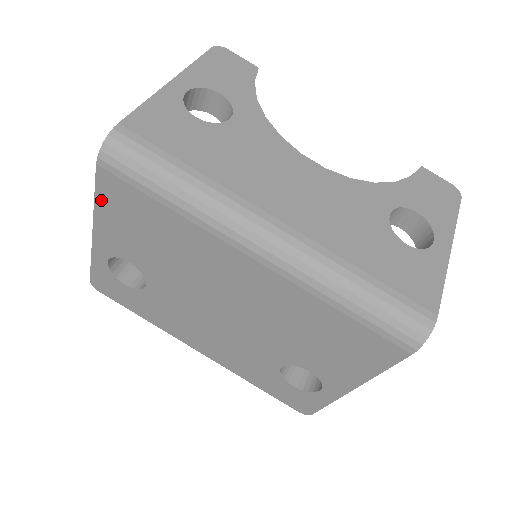
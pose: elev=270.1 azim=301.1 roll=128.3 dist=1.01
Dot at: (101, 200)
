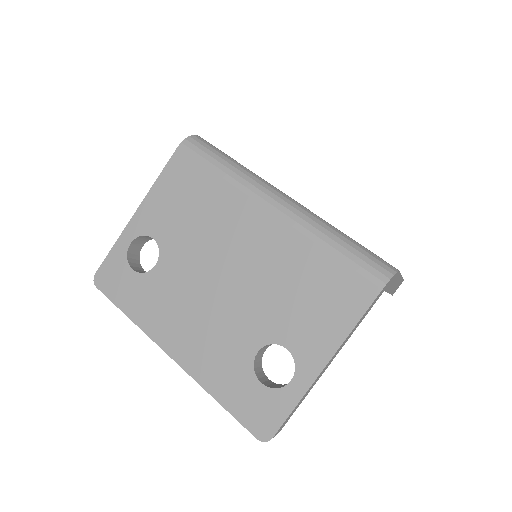
Dot at: (164, 177)
